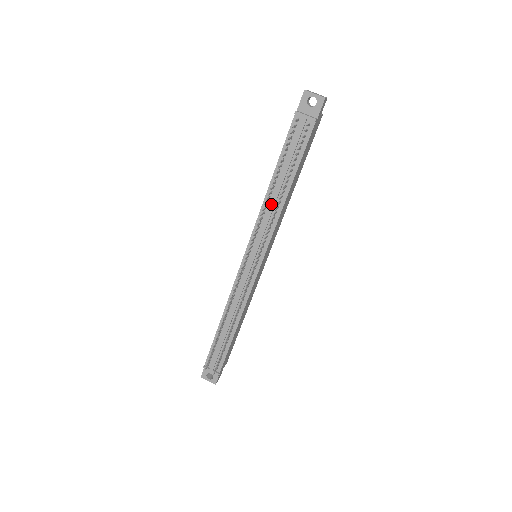
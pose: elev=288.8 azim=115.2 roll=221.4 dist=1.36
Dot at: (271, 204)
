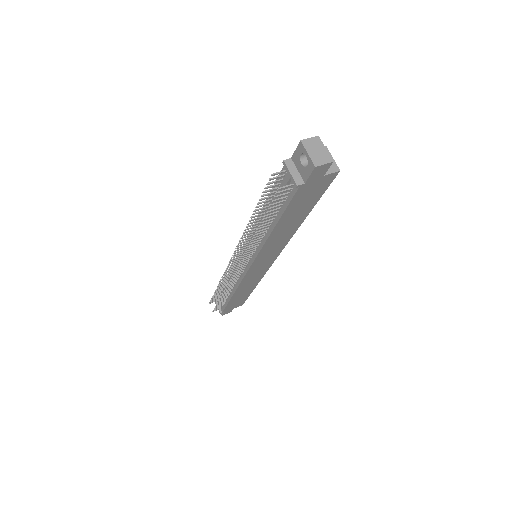
Dot at: occluded
